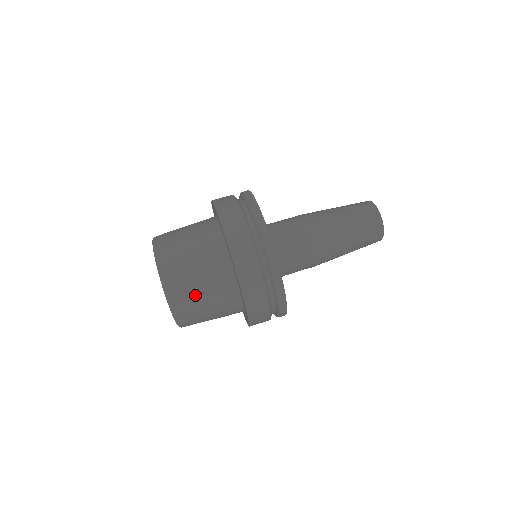
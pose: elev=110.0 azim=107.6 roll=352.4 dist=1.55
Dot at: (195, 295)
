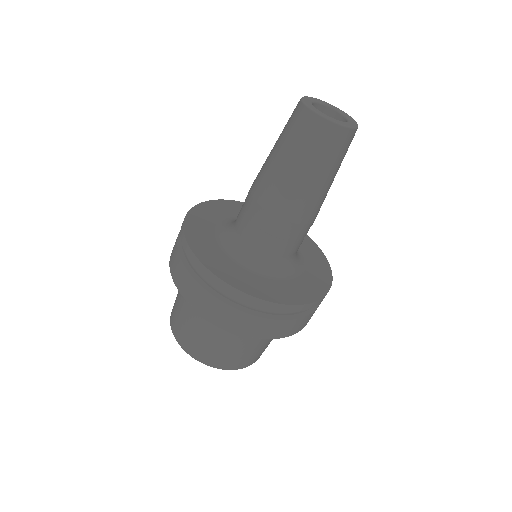
Dot at: (244, 354)
